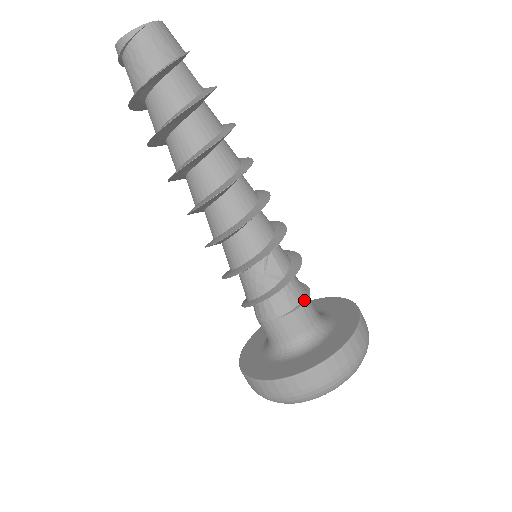
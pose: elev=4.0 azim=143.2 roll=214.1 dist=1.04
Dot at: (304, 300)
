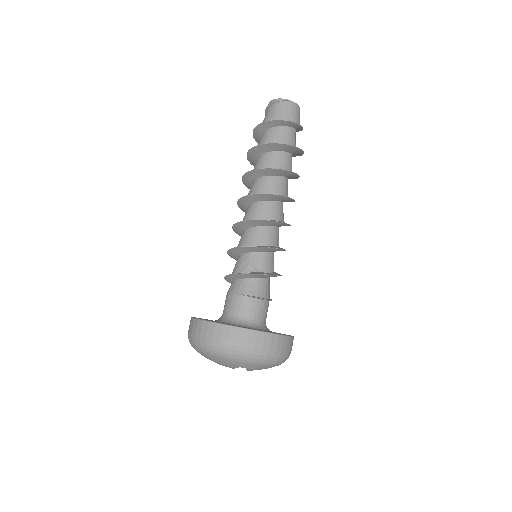
Dot at: (262, 298)
